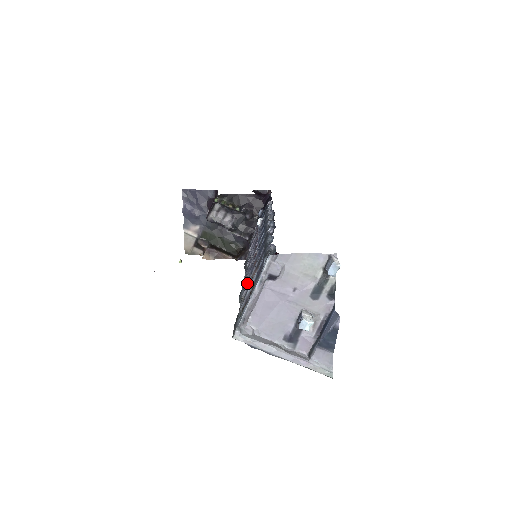
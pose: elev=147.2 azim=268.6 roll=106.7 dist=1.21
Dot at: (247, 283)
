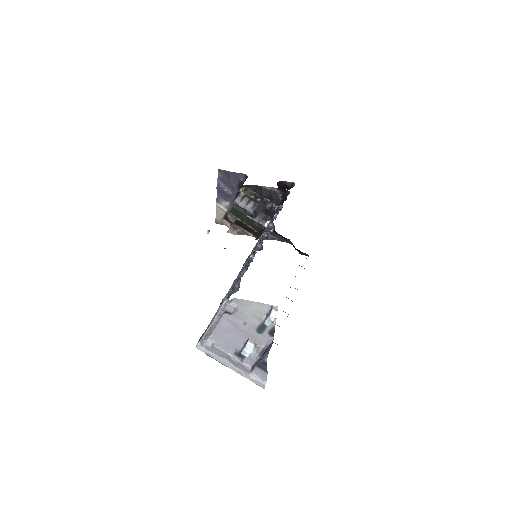
Dot at: occluded
